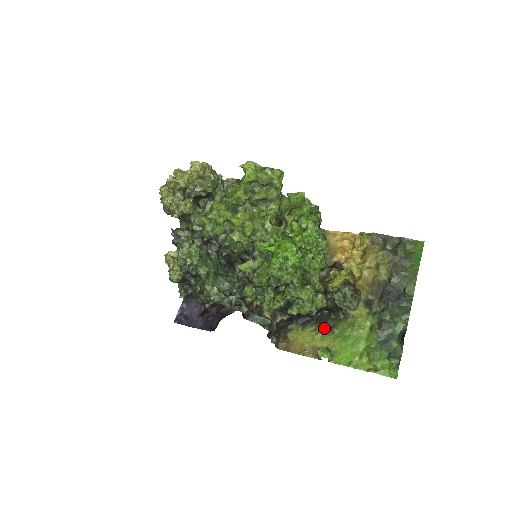
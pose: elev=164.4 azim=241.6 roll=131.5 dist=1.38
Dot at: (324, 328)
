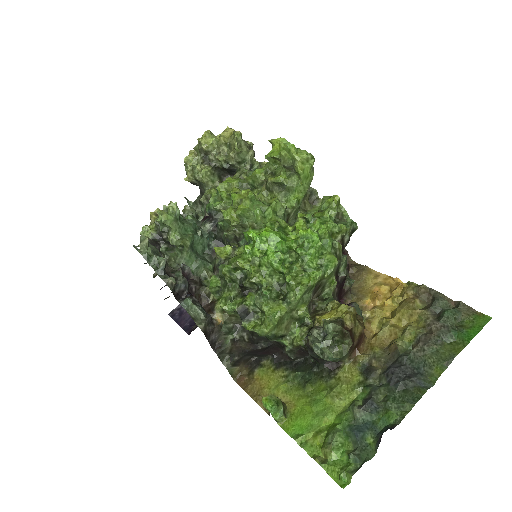
Dot at: (297, 378)
